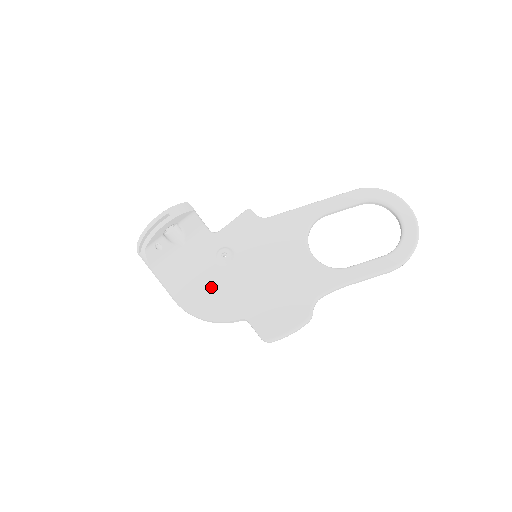
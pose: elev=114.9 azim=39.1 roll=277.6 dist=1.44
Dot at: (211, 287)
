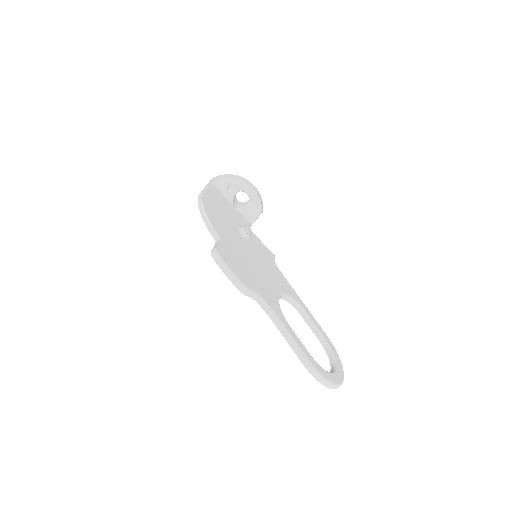
Dot at: (224, 219)
